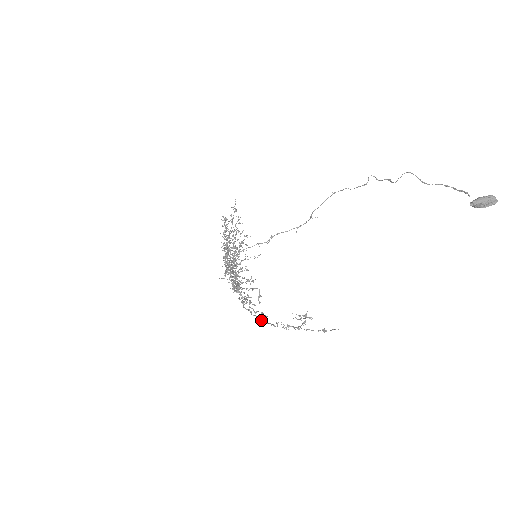
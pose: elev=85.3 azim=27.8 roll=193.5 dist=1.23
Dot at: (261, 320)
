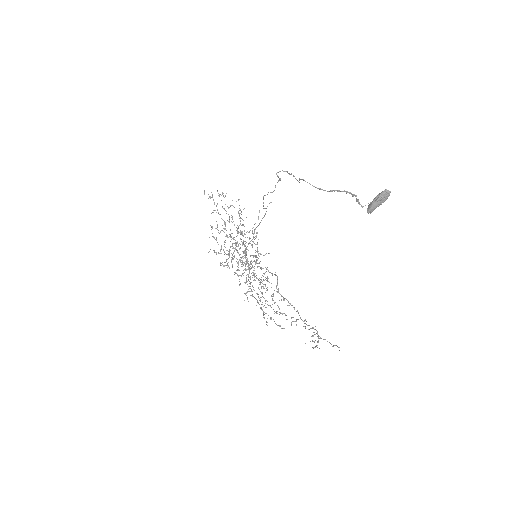
Dot at: (296, 311)
